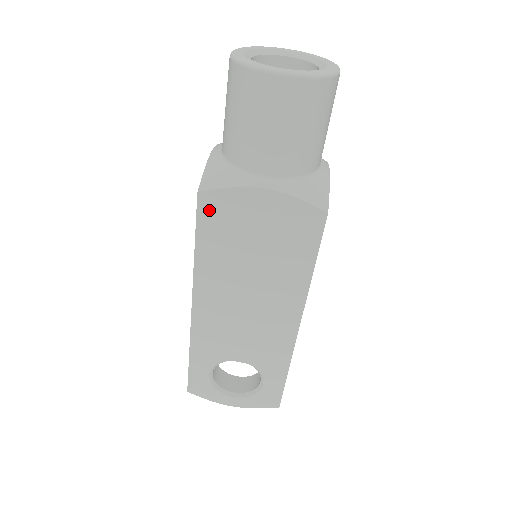
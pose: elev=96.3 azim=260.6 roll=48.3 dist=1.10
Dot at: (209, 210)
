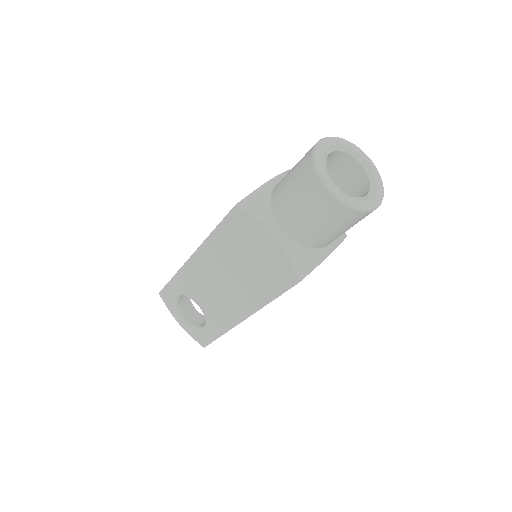
Dot at: (235, 219)
